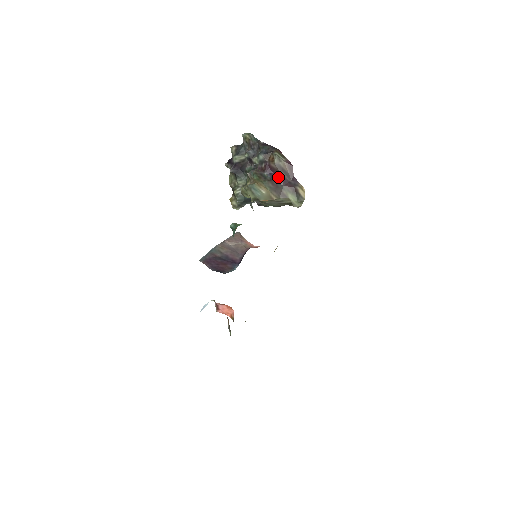
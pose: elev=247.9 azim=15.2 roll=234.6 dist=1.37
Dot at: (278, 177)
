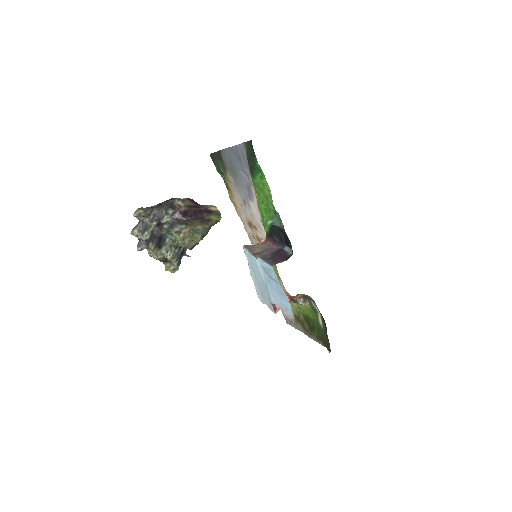
Dot at: (194, 213)
